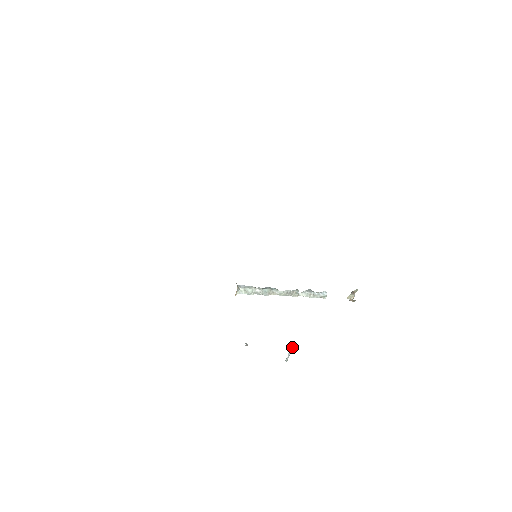
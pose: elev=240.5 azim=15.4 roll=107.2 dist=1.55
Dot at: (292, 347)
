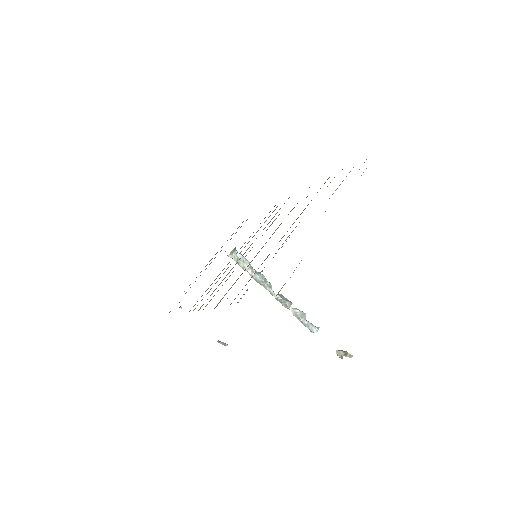
Dot at: (225, 343)
